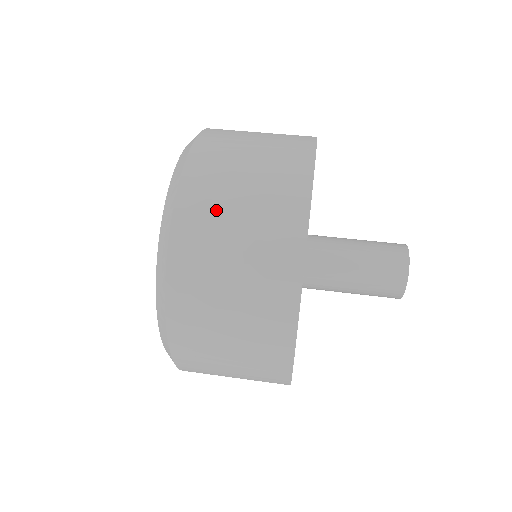
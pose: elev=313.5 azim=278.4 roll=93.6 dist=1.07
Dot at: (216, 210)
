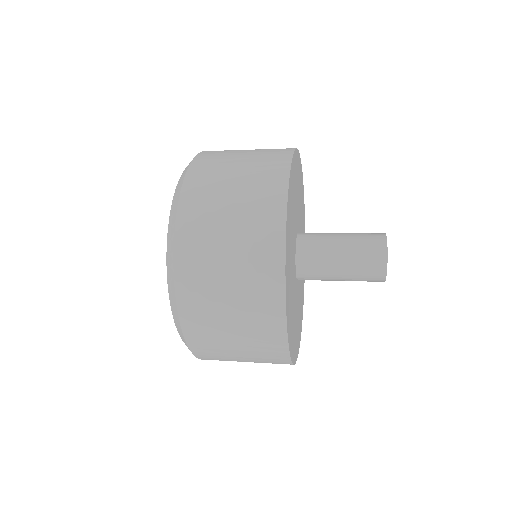
Dot at: (208, 251)
